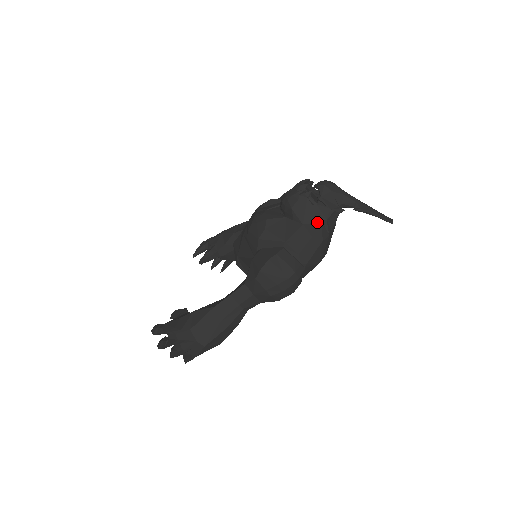
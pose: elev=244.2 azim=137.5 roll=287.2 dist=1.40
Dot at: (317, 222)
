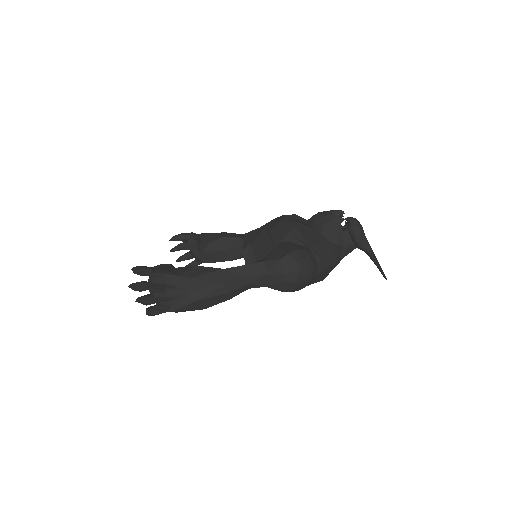
Dot at: (339, 245)
